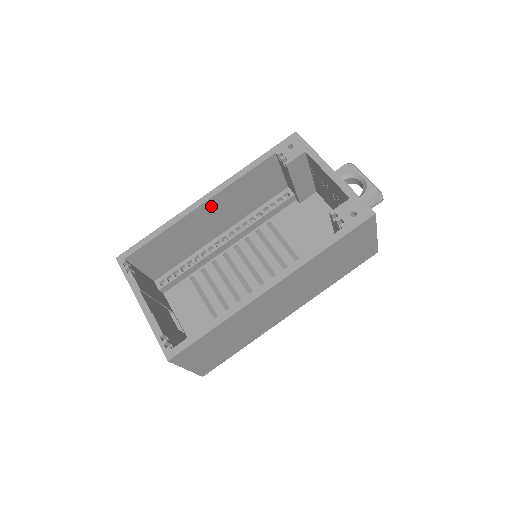
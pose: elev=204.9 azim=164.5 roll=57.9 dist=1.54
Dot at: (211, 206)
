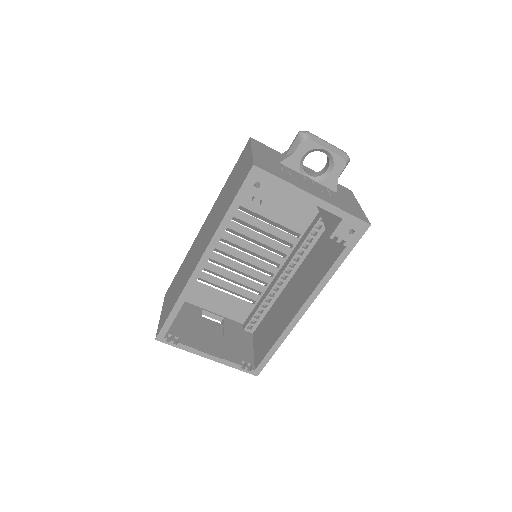
Dot at: occluded
